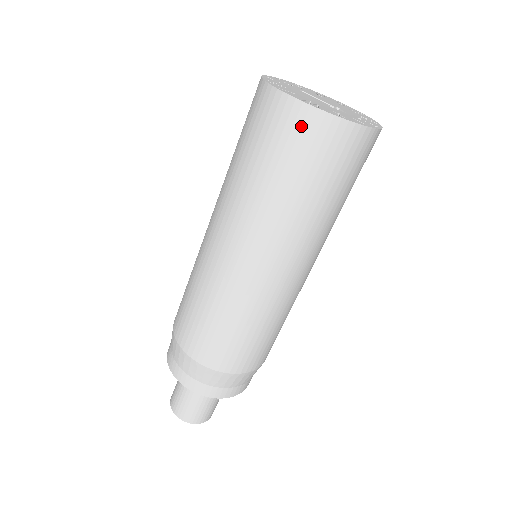
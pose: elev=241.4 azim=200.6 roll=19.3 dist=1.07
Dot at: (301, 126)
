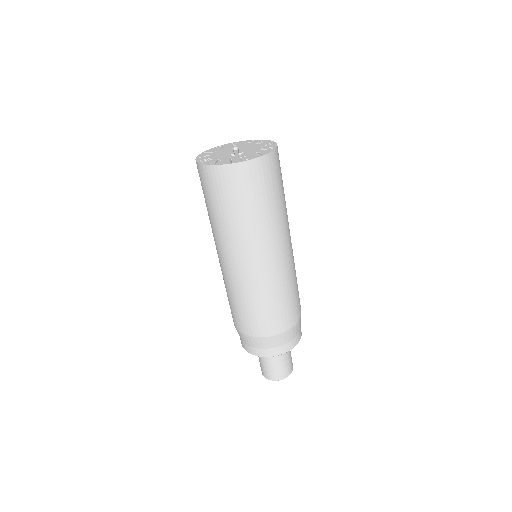
Dot at: (201, 175)
